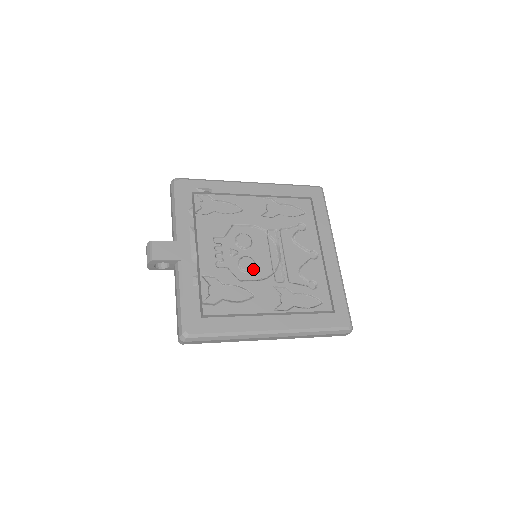
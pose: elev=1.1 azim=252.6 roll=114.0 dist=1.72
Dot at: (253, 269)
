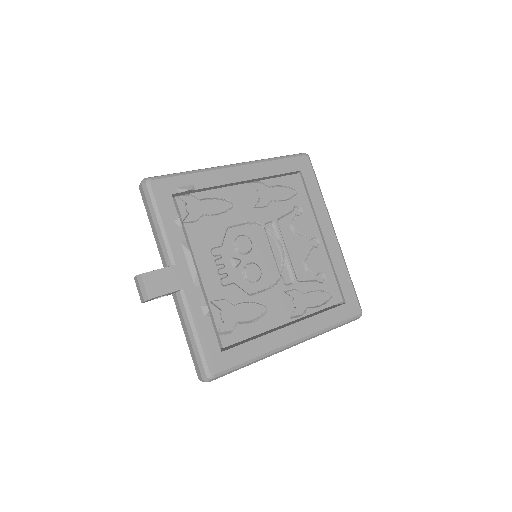
Dot at: (260, 277)
